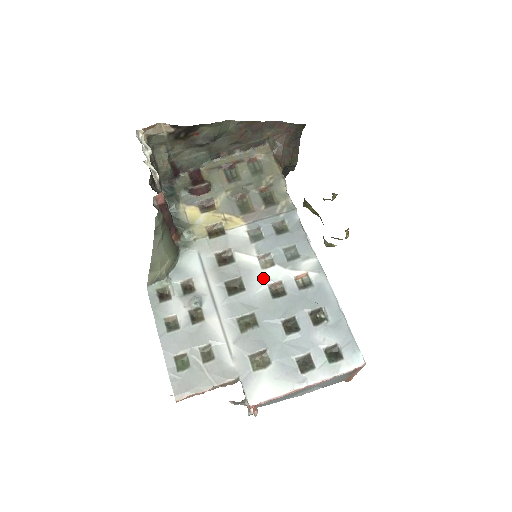
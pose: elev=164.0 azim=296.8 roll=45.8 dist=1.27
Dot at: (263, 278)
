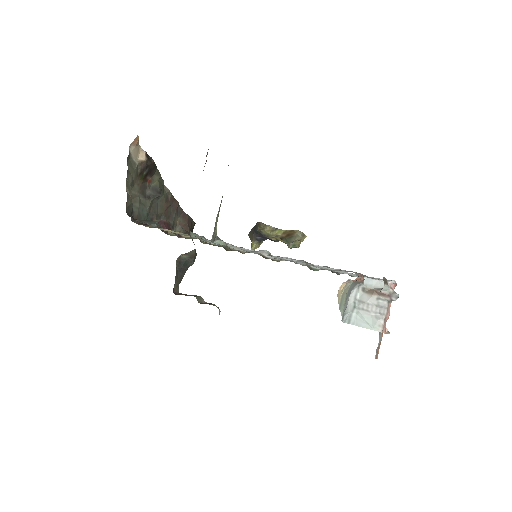
Dot at: occluded
